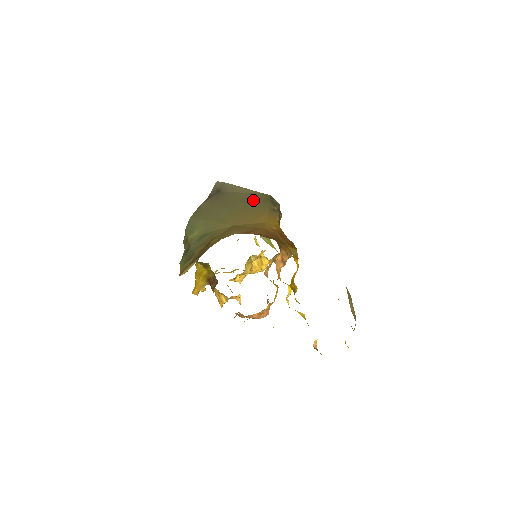
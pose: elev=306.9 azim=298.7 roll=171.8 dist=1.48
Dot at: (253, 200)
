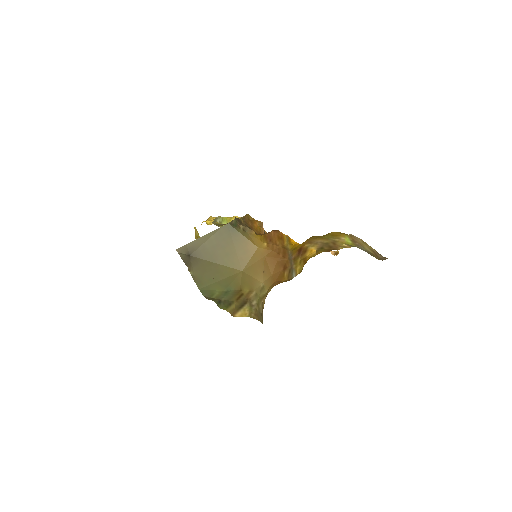
Dot at: (224, 239)
